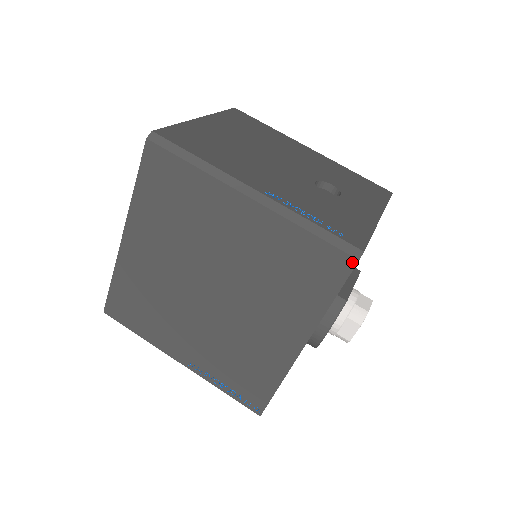
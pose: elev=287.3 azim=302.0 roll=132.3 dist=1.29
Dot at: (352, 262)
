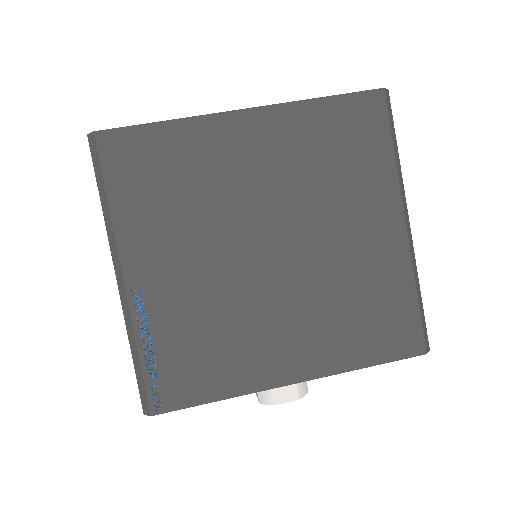
Dot at: (421, 350)
